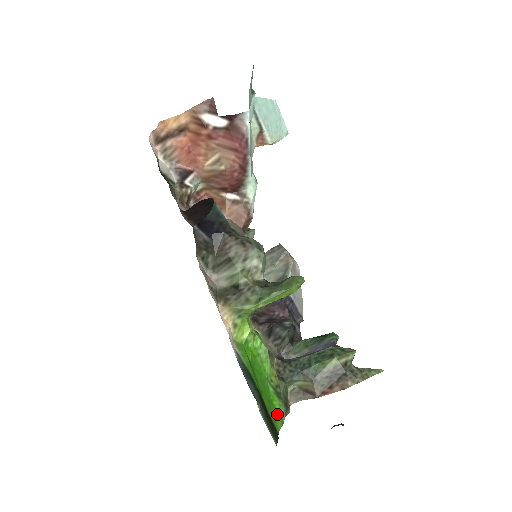
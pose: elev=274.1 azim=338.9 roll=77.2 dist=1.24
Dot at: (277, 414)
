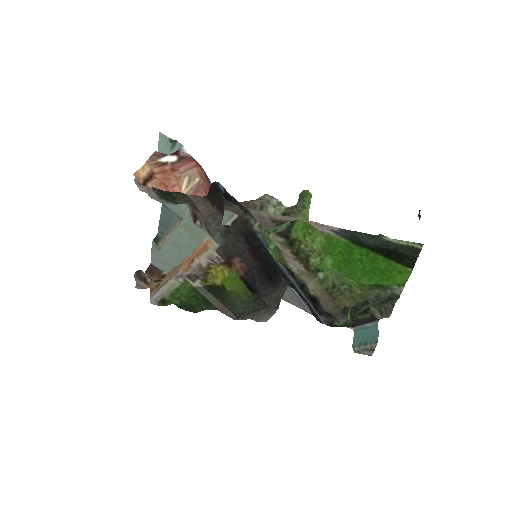
Dot at: (395, 280)
